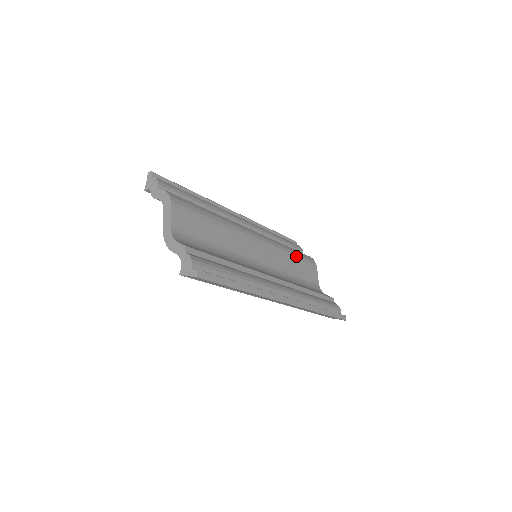
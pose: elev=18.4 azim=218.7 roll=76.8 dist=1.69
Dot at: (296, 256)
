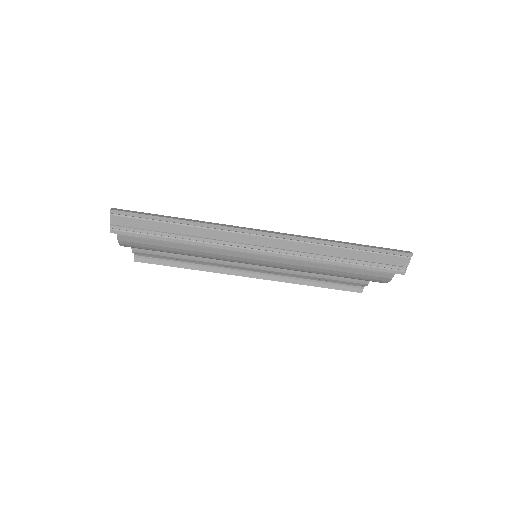
Dot at: occluded
